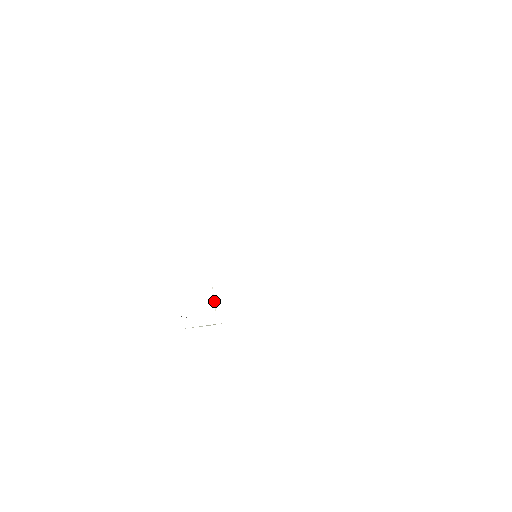
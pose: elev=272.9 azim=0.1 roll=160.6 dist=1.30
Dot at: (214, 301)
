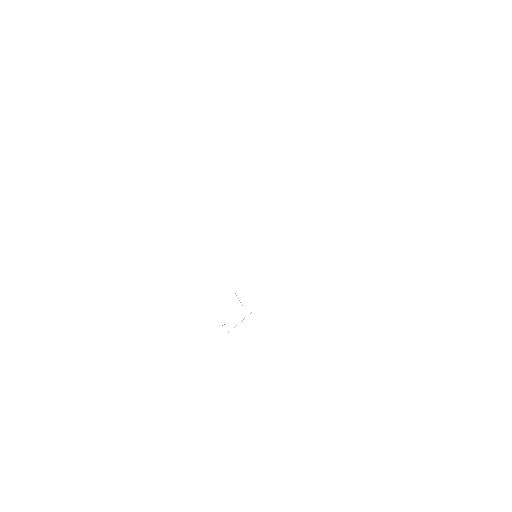
Dot at: occluded
